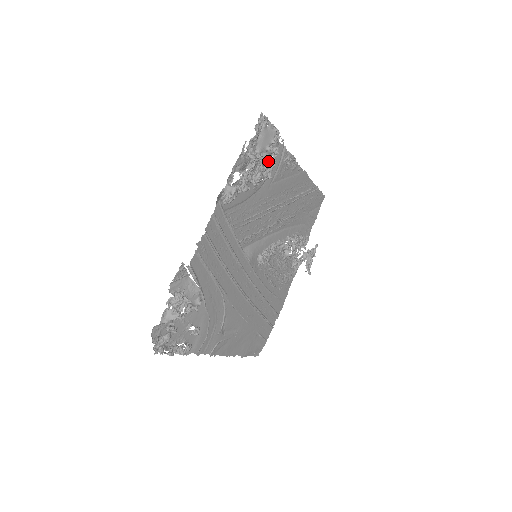
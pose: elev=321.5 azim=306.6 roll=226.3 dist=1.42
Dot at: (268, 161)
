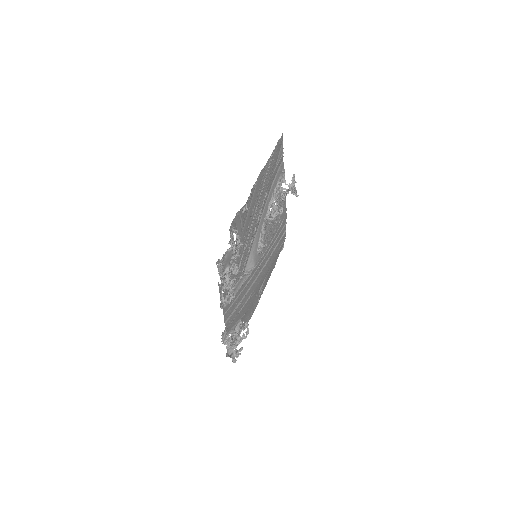
Dot at: (236, 255)
